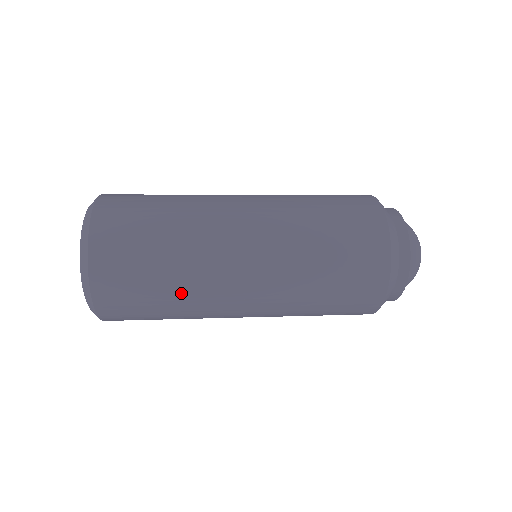
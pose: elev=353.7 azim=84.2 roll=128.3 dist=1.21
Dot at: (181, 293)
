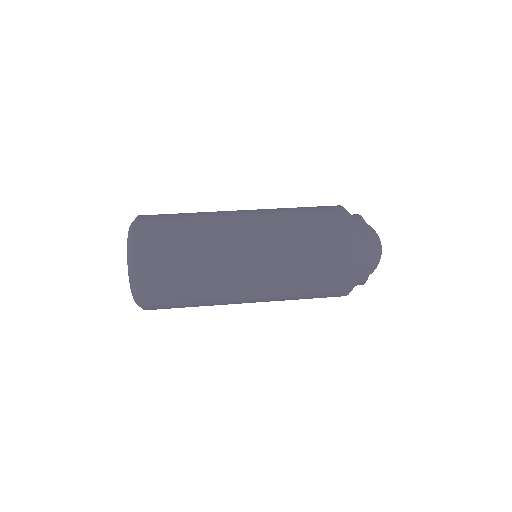
Dot at: (202, 282)
